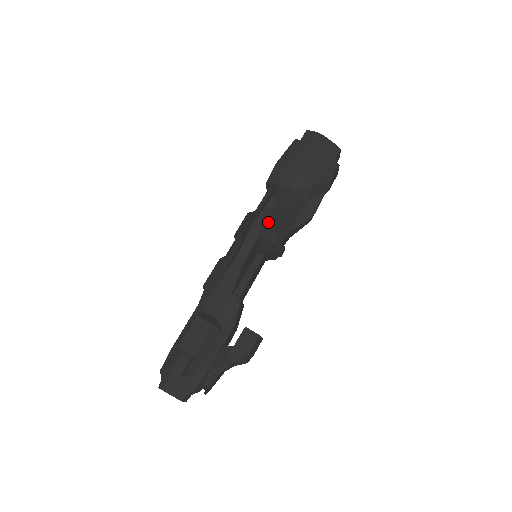
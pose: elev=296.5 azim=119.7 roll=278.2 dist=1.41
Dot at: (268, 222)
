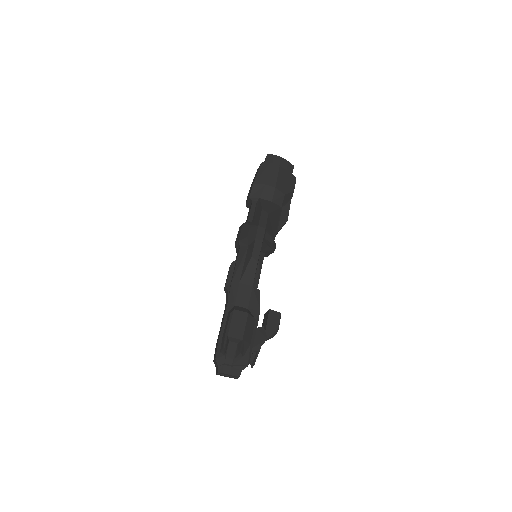
Dot at: (266, 228)
